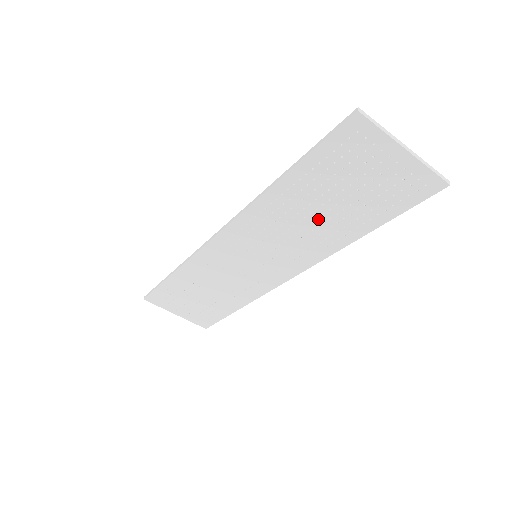
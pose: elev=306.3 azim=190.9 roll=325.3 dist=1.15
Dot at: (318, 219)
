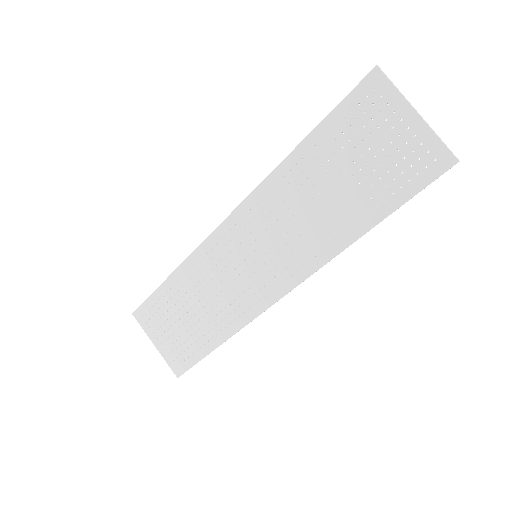
Dot at: (325, 202)
